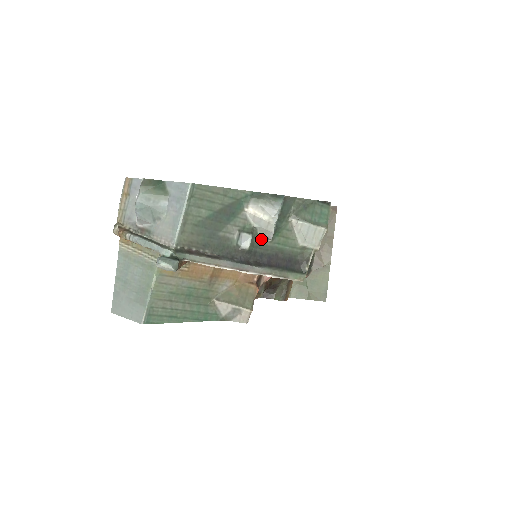
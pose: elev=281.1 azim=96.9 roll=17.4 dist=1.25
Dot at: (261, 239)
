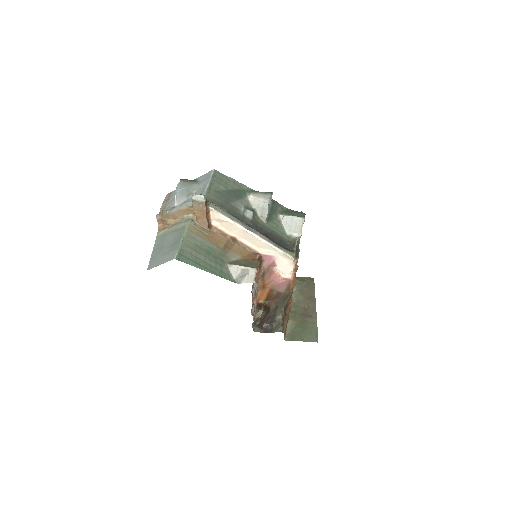
Dot at: (260, 219)
